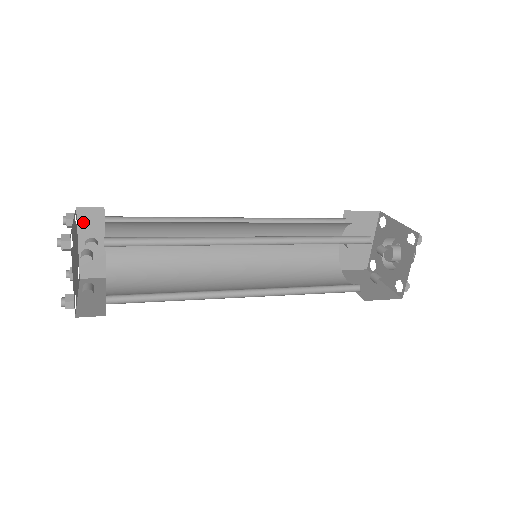
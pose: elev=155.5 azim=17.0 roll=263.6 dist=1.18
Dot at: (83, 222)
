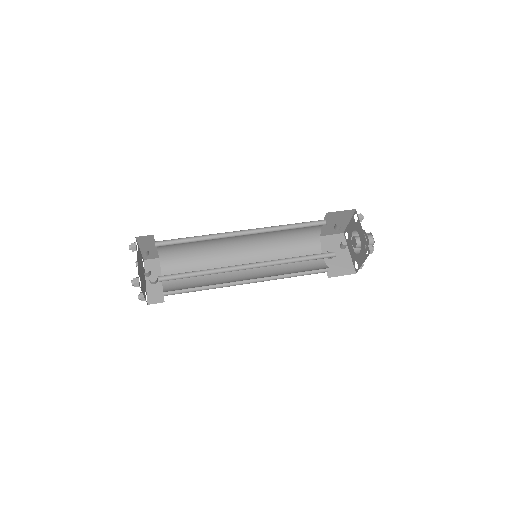
Dot at: (148, 268)
